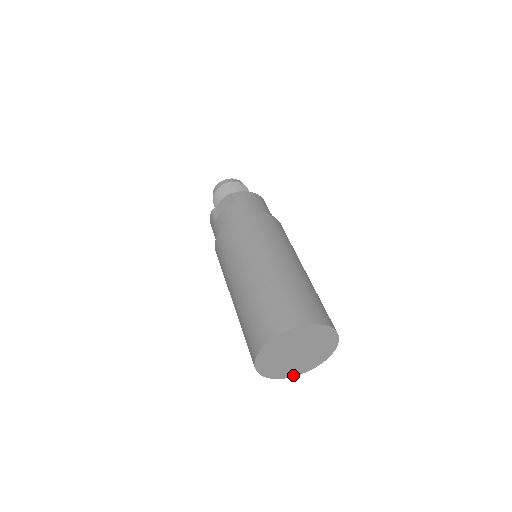
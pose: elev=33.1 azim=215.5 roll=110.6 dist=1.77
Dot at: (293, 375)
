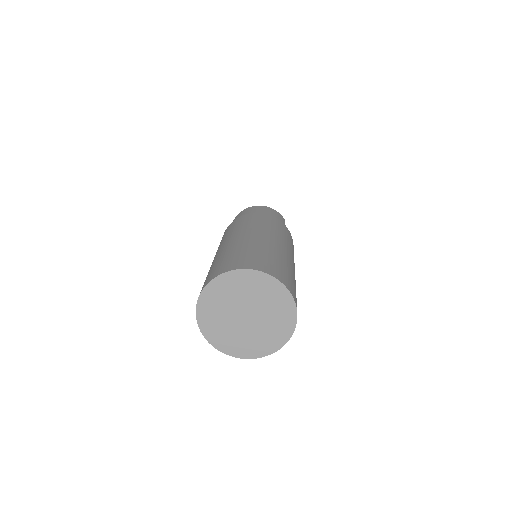
Dot at: (284, 341)
